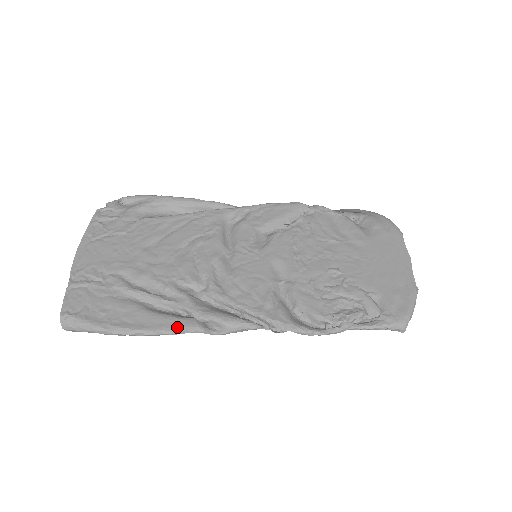
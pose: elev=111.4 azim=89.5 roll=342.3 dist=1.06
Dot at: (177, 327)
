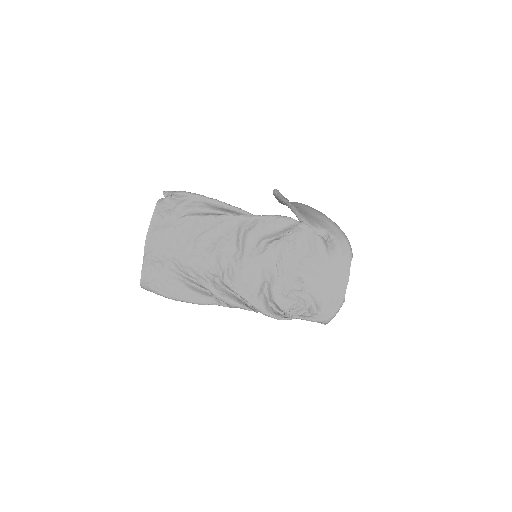
Dot at: (203, 302)
